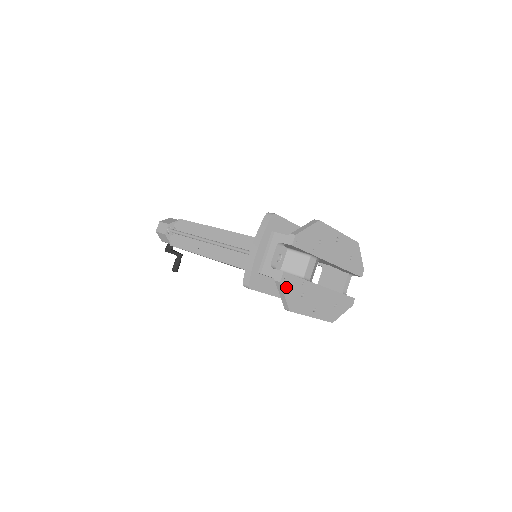
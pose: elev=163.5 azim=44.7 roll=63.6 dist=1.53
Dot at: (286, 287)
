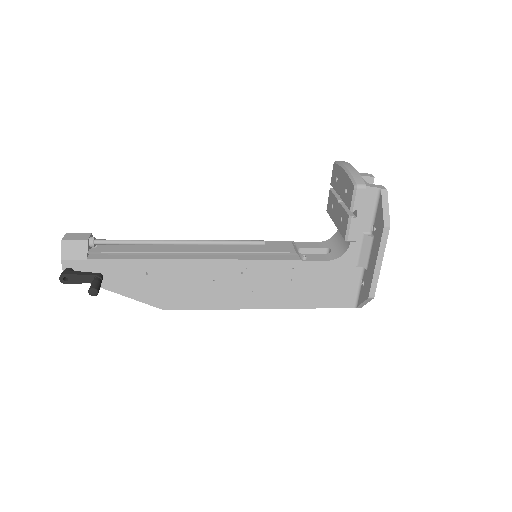
Dot at: (385, 201)
